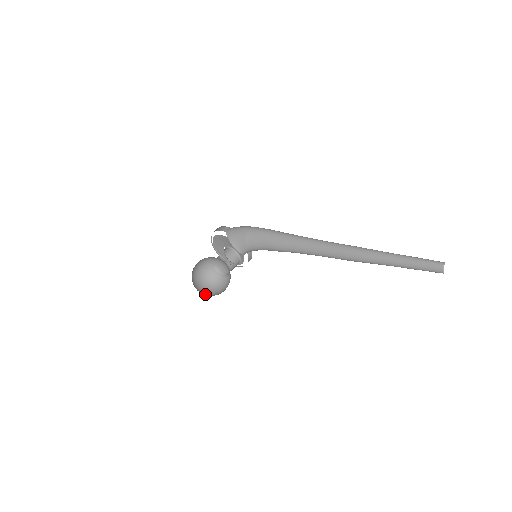
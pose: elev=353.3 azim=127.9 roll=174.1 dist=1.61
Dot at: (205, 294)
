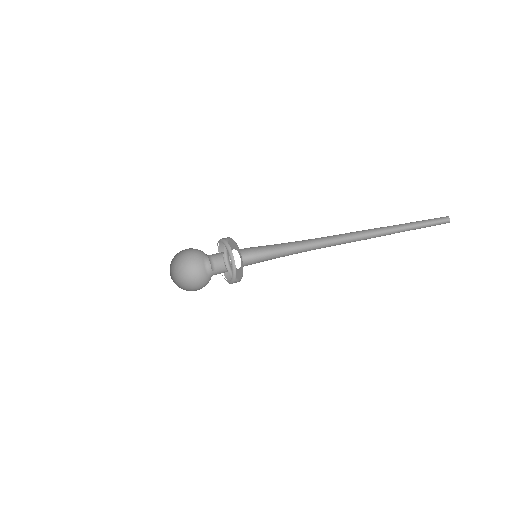
Dot at: occluded
